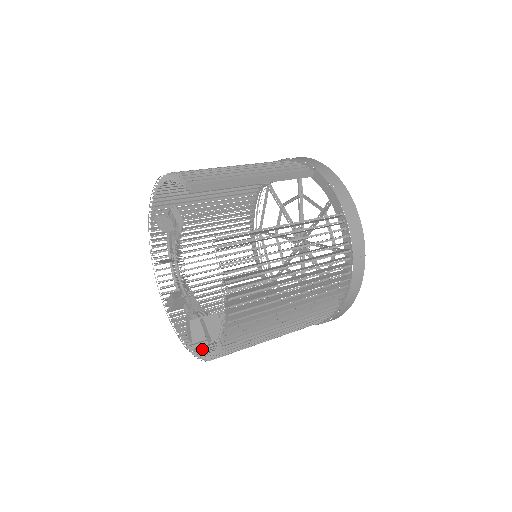
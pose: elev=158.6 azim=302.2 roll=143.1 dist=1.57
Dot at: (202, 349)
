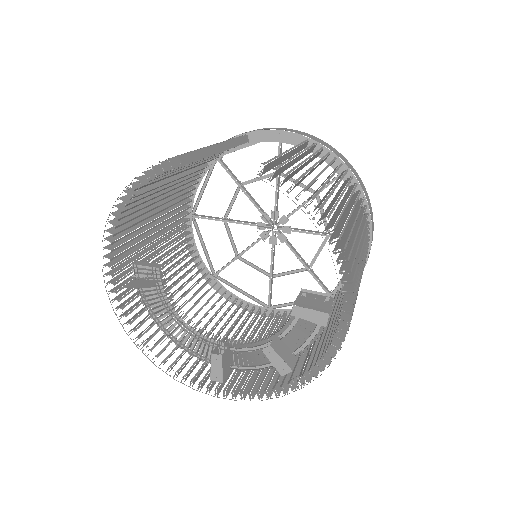
Dot at: (307, 369)
